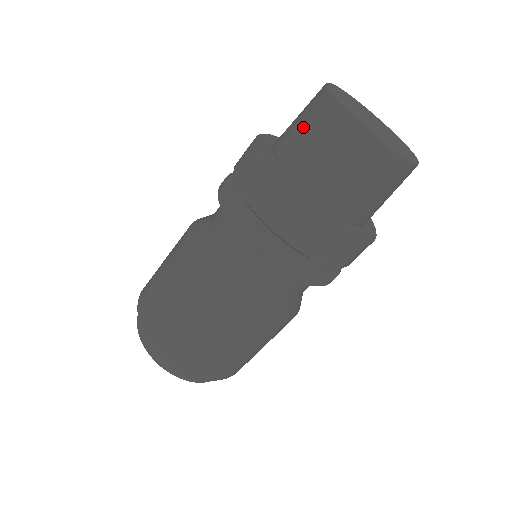
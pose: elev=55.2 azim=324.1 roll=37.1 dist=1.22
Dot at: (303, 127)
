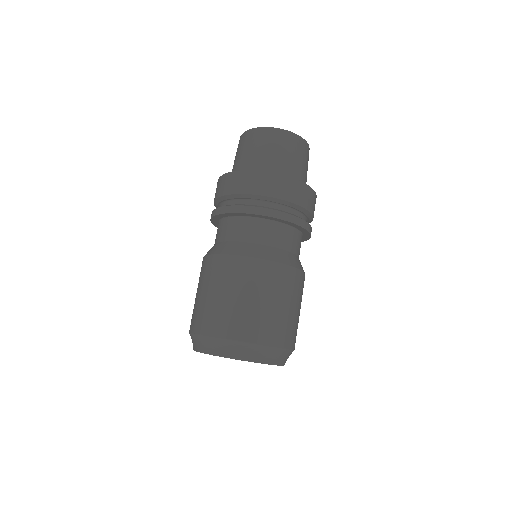
Dot at: occluded
